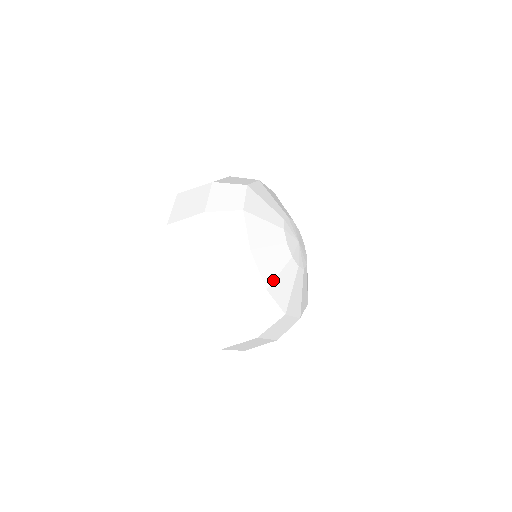
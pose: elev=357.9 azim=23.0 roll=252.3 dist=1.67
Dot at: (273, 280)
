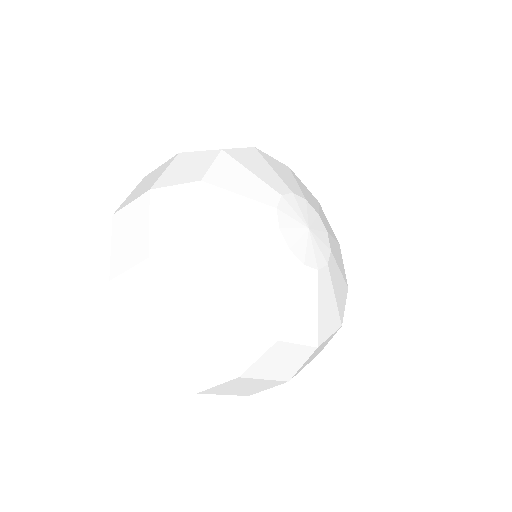
Dot at: (284, 320)
